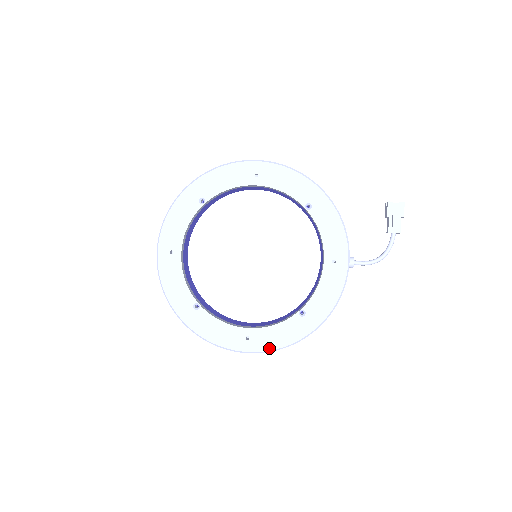
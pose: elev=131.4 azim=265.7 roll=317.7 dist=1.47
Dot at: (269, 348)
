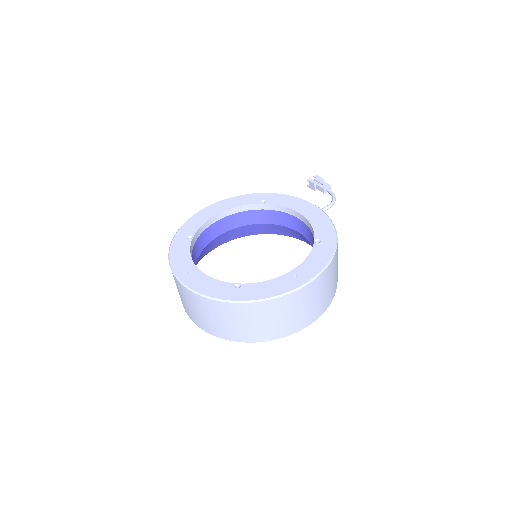
Dot at: (318, 271)
